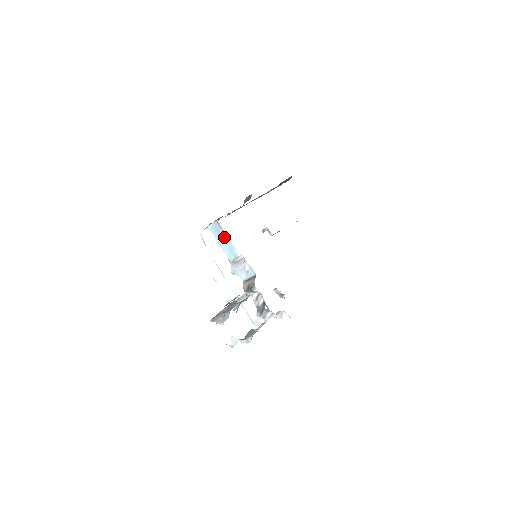
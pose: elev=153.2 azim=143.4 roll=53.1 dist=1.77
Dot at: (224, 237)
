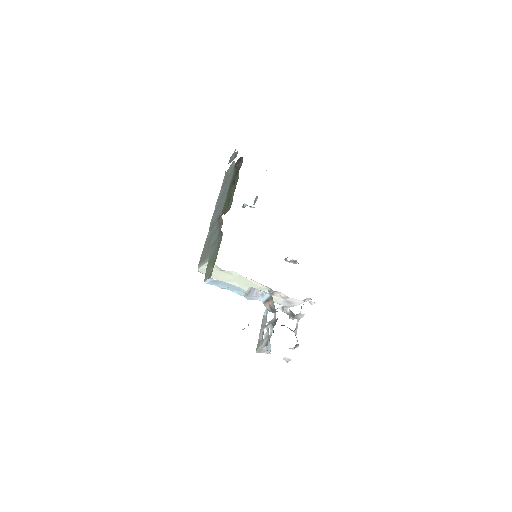
Dot at: (225, 284)
